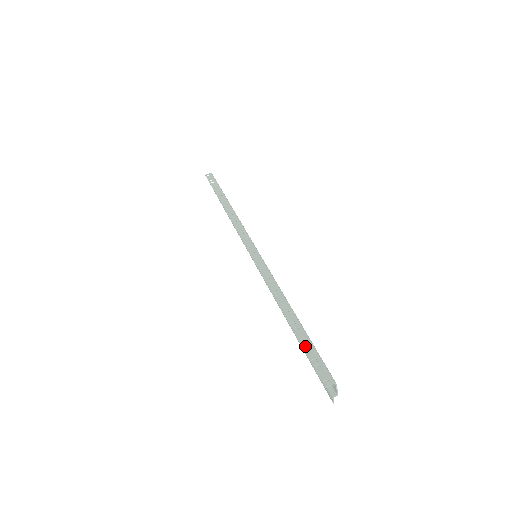
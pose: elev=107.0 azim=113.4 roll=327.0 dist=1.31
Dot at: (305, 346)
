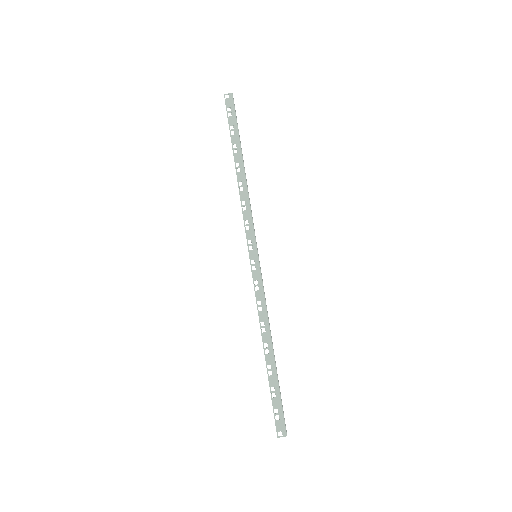
Dot at: occluded
